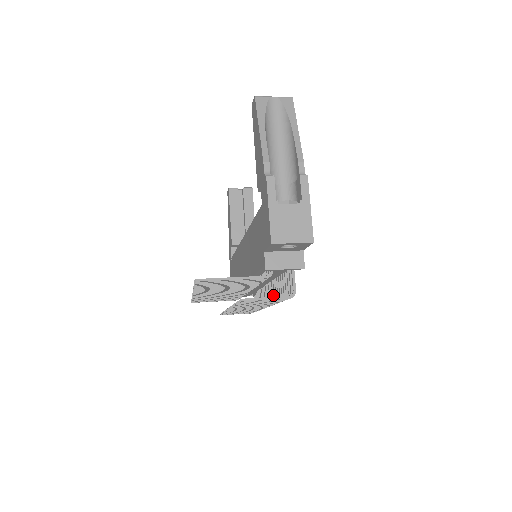
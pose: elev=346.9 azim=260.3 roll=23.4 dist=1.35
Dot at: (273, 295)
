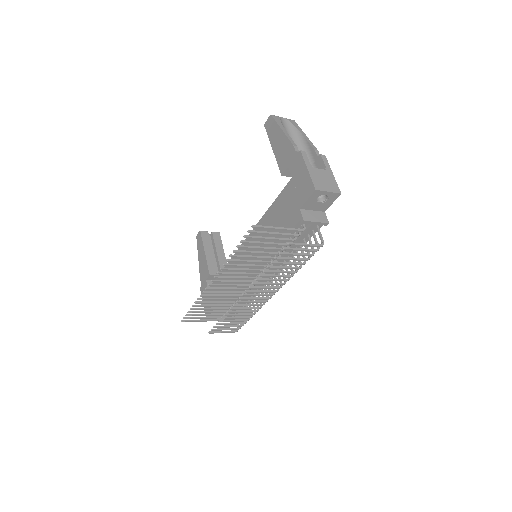
Dot at: occluded
